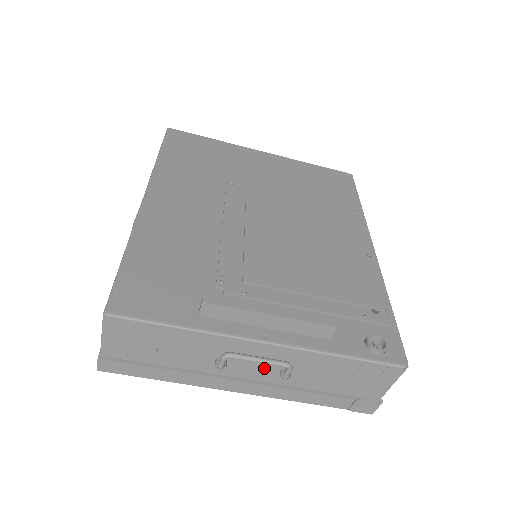
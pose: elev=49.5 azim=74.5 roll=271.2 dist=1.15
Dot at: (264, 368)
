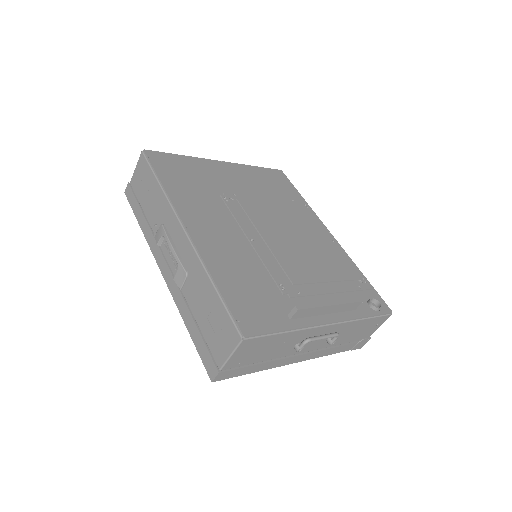
Dot at: (319, 341)
